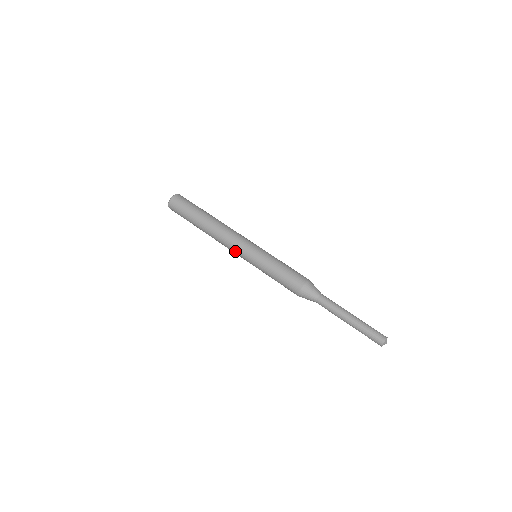
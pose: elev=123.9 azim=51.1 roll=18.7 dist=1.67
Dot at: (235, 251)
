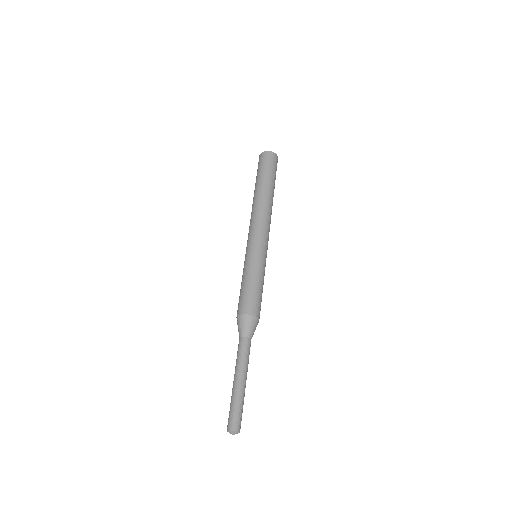
Dot at: (248, 235)
